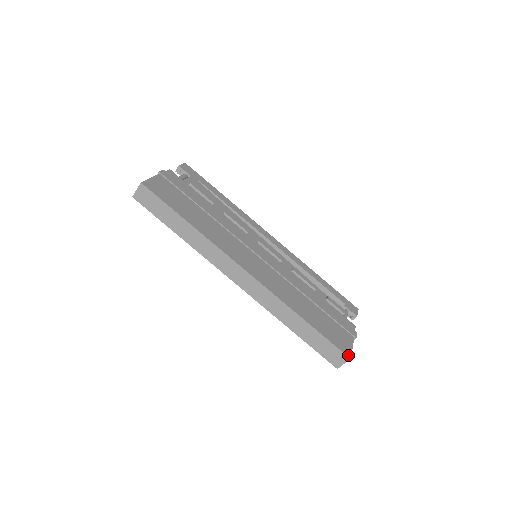
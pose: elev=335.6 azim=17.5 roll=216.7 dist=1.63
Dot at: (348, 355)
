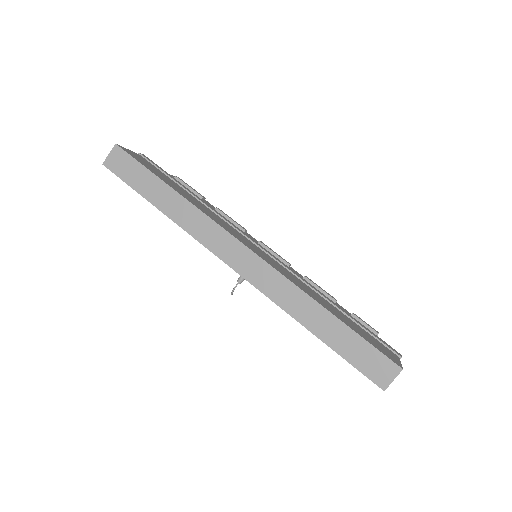
Dot at: (398, 365)
